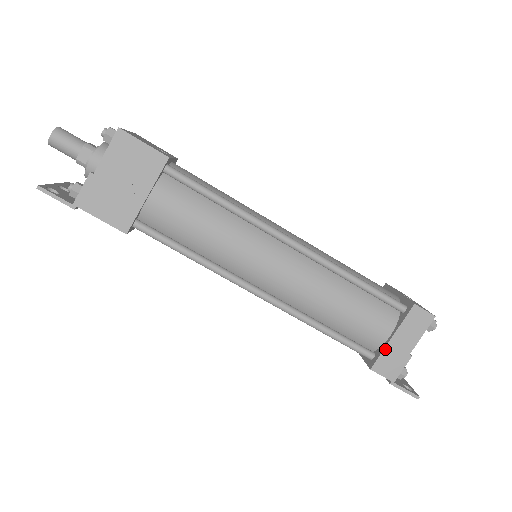
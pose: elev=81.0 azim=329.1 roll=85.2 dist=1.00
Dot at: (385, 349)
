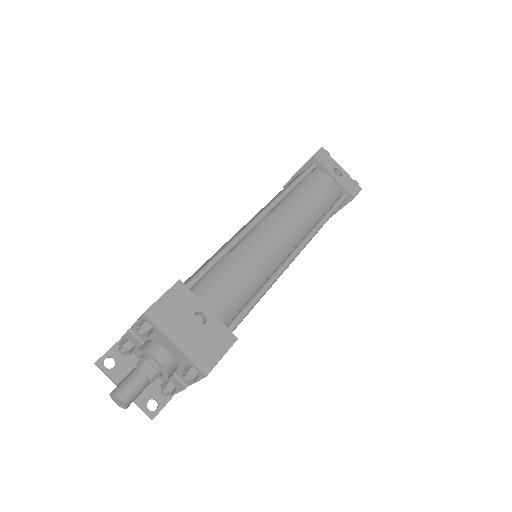
Dot at: occluded
